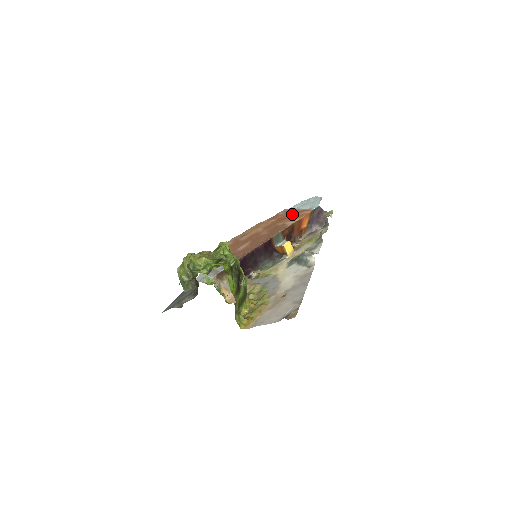
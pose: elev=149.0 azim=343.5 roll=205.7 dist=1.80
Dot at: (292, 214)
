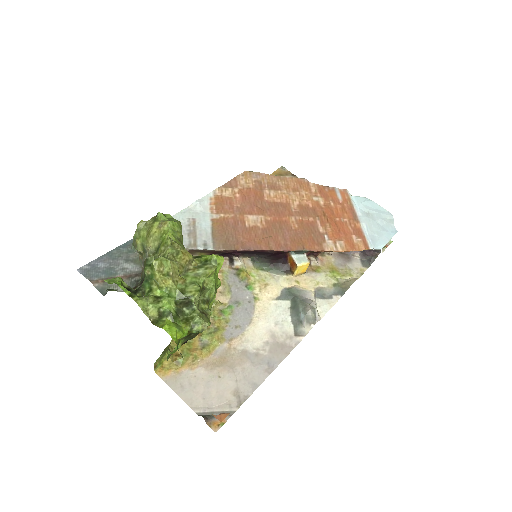
Dot at: (345, 222)
